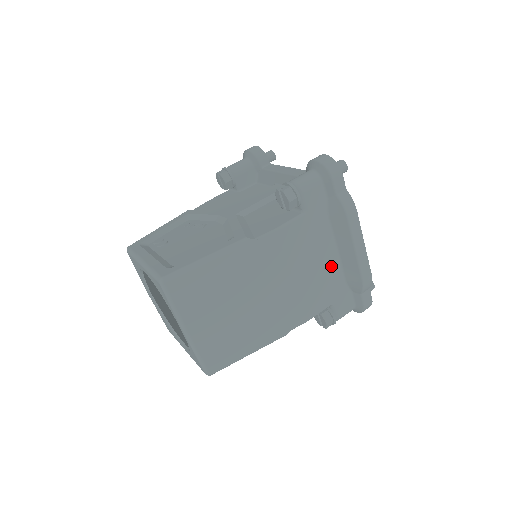
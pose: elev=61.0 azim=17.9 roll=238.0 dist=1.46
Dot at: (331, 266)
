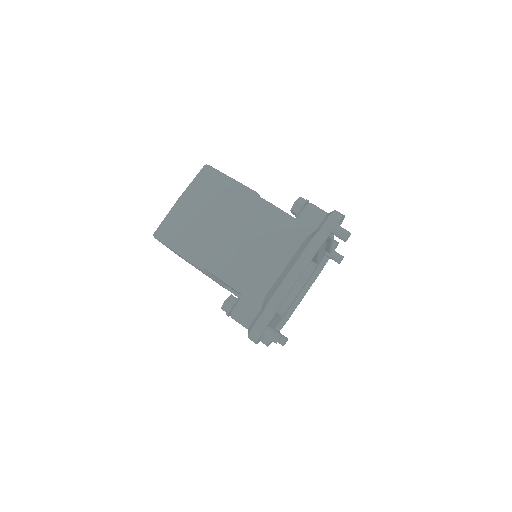
Dot at: (271, 270)
